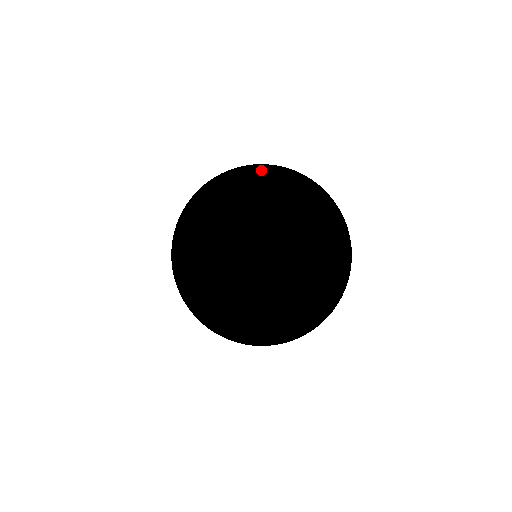
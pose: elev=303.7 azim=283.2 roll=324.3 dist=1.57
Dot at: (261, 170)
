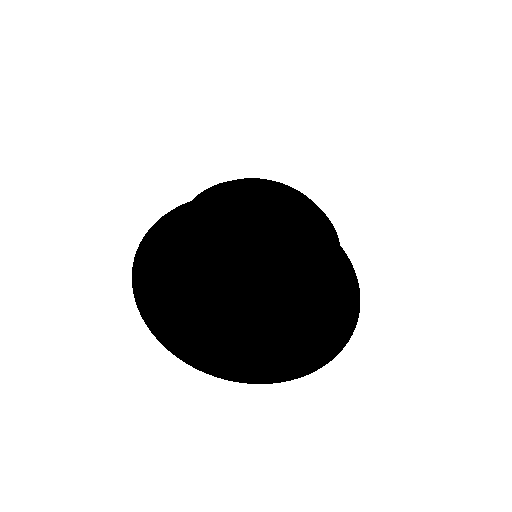
Dot at: occluded
